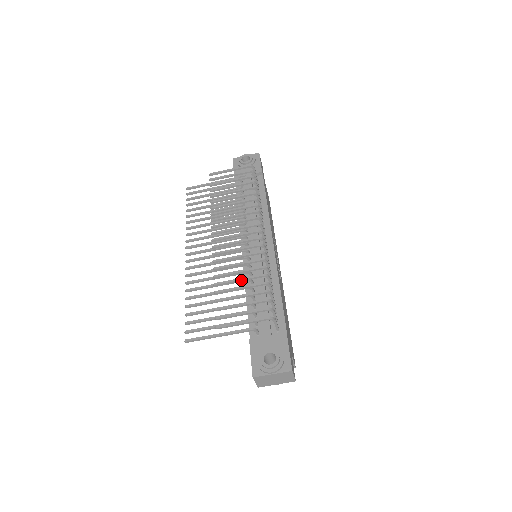
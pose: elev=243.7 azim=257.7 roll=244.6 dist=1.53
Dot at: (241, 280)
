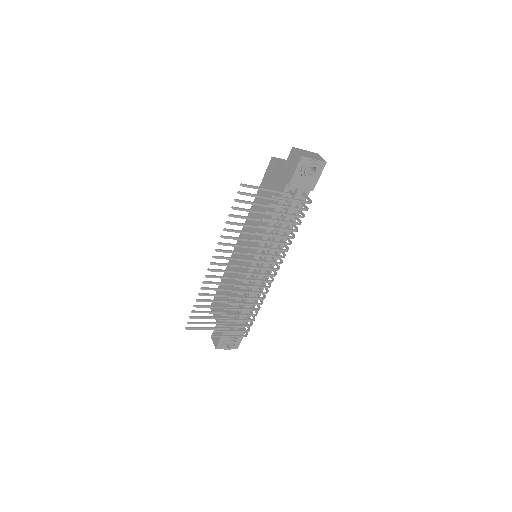
Dot at: (243, 310)
